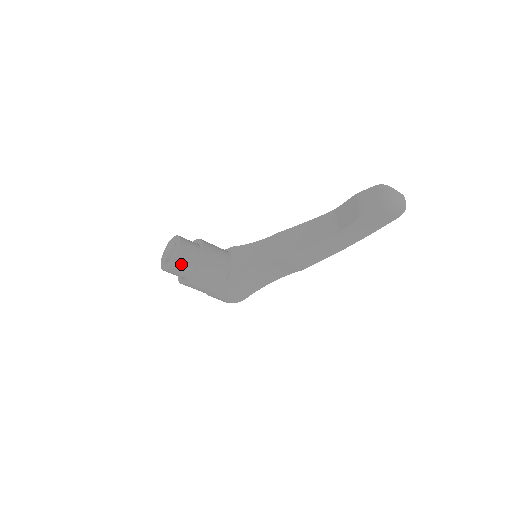
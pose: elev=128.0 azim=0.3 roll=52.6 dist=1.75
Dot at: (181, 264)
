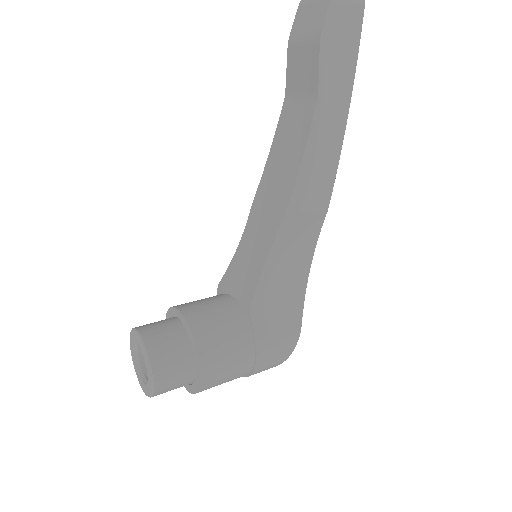
Dot at: (166, 358)
